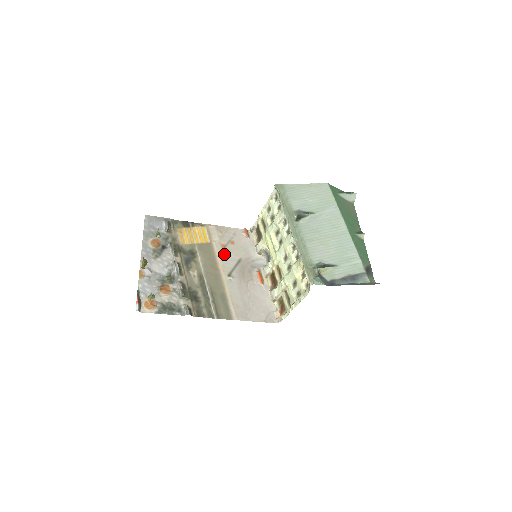
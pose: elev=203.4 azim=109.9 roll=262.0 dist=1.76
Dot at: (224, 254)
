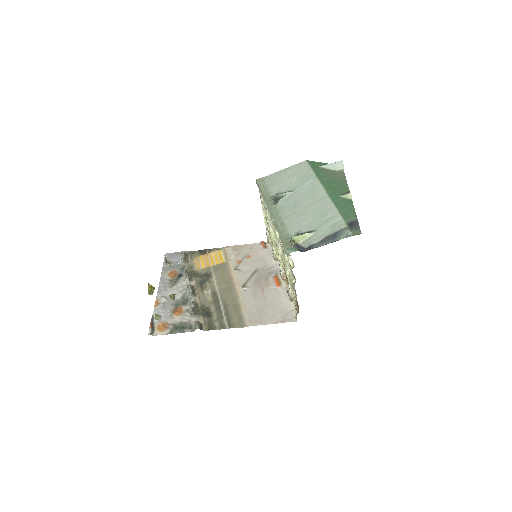
Dot at: (240, 269)
